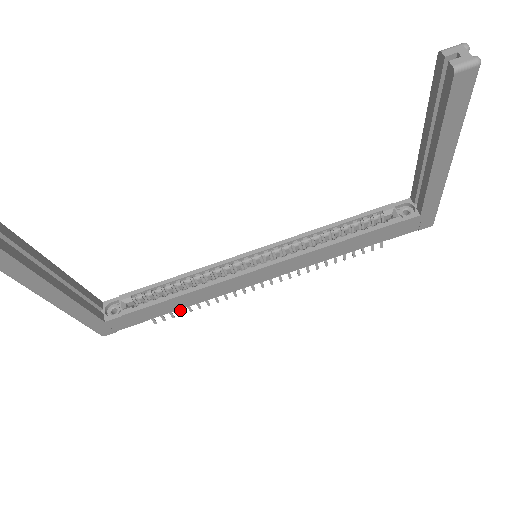
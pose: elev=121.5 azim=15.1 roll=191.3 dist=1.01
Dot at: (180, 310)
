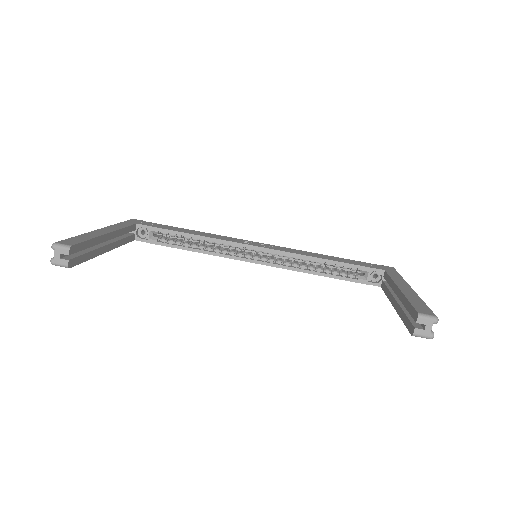
Dot at: occluded
